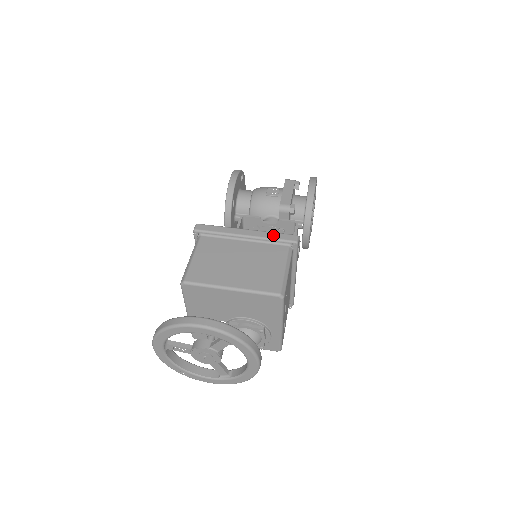
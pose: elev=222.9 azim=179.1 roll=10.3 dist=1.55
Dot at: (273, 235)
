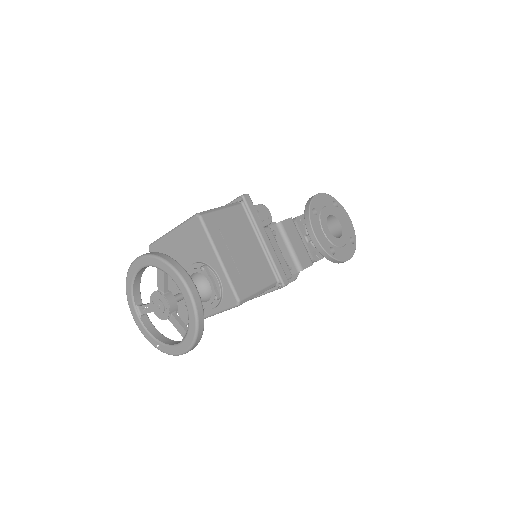
Dot at: occluded
